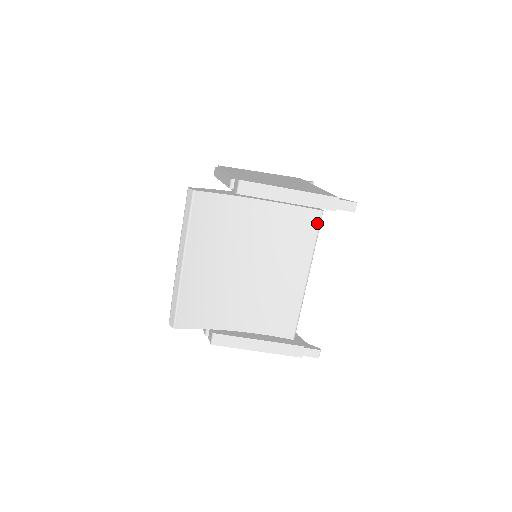
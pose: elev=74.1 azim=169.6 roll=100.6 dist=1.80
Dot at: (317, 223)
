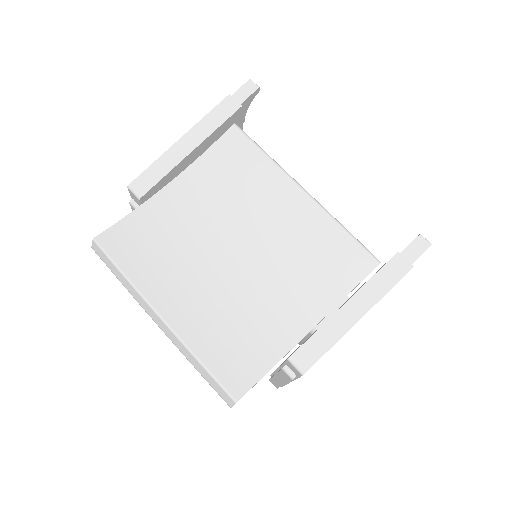
Dot at: (243, 138)
